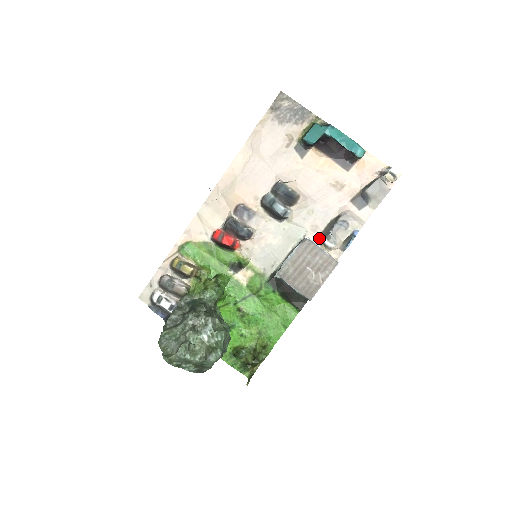
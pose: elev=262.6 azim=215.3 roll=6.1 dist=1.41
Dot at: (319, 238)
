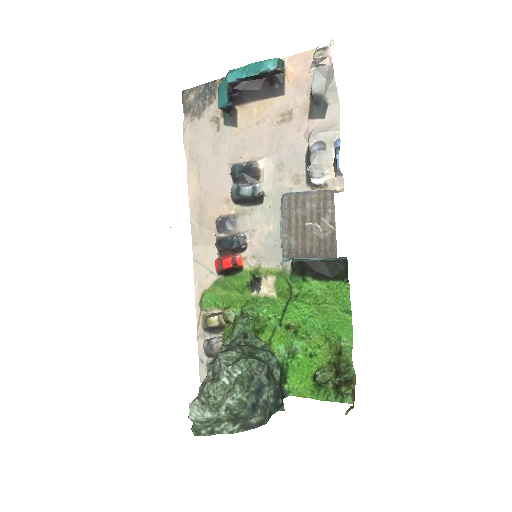
Dot at: (308, 185)
